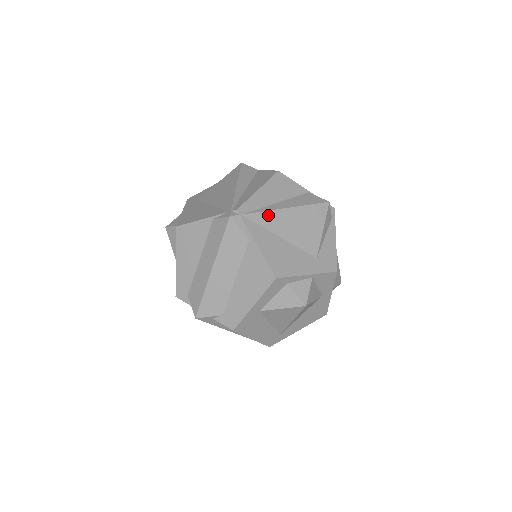
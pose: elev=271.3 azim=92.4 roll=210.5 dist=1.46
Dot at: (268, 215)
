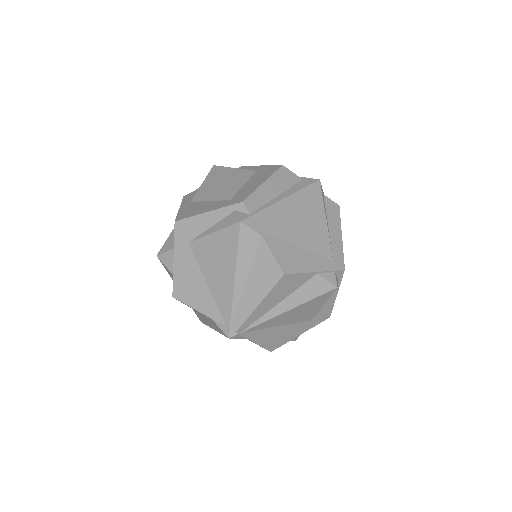
Dot at: (267, 322)
